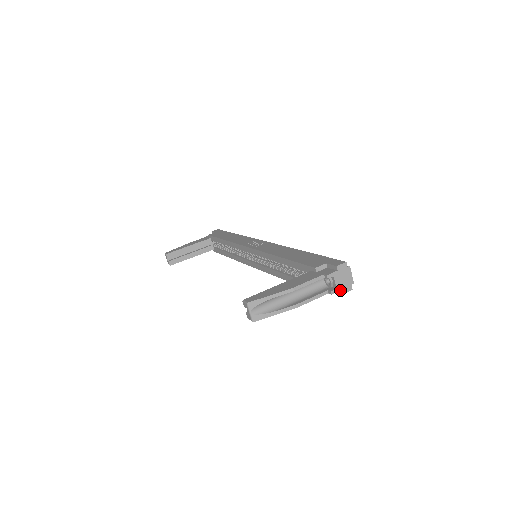
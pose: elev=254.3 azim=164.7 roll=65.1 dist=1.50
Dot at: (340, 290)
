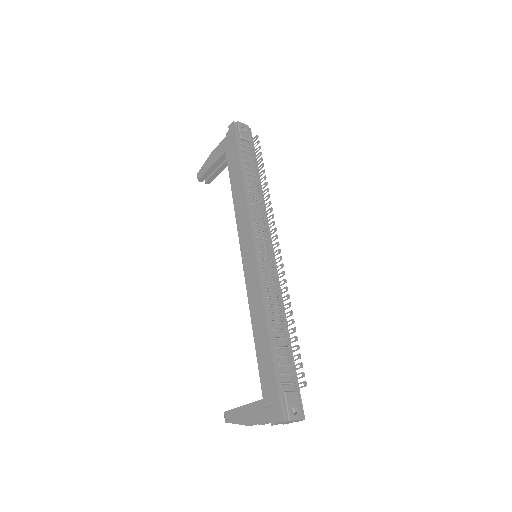
Dot at: (292, 422)
